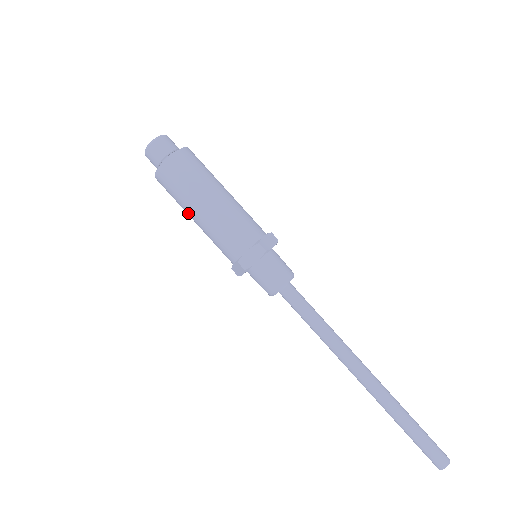
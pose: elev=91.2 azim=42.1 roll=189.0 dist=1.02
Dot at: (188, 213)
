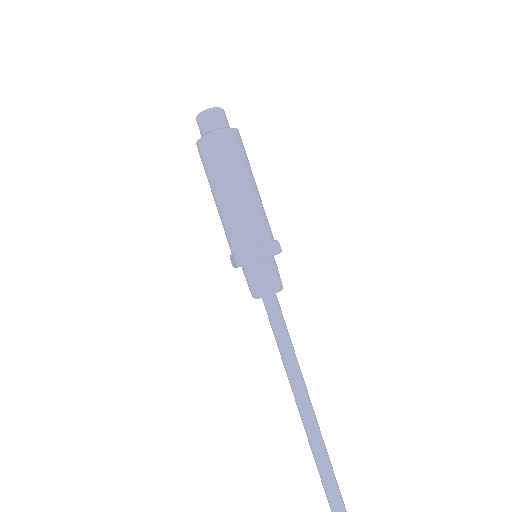
Dot at: (211, 190)
